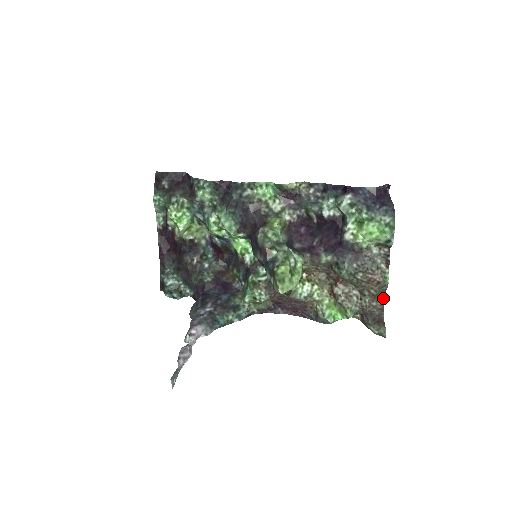
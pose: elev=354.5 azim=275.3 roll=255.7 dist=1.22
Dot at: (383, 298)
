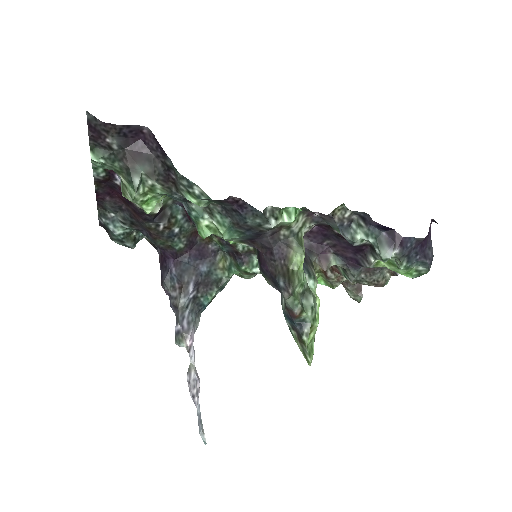
Dot at: occluded
